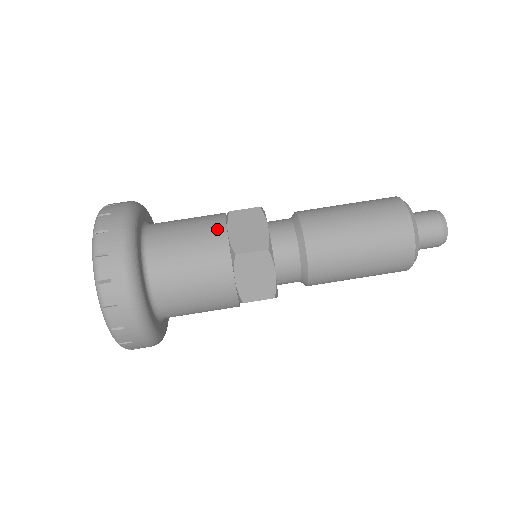
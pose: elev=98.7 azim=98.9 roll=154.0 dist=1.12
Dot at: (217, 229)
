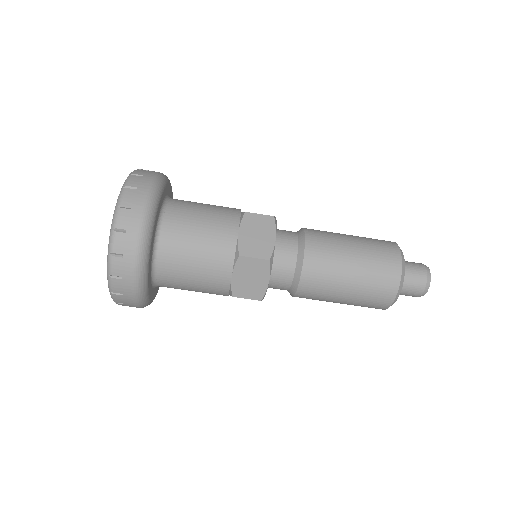
Dot at: (223, 274)
